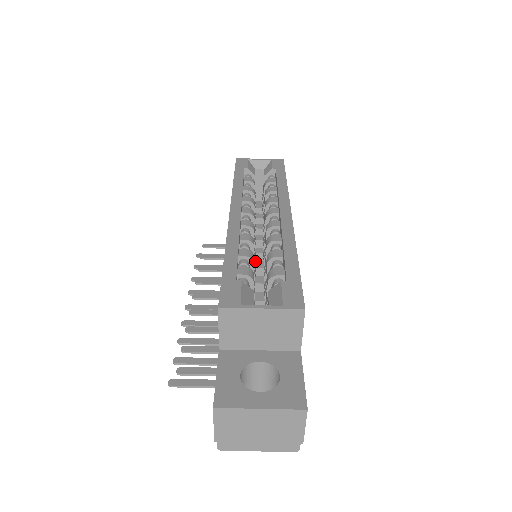
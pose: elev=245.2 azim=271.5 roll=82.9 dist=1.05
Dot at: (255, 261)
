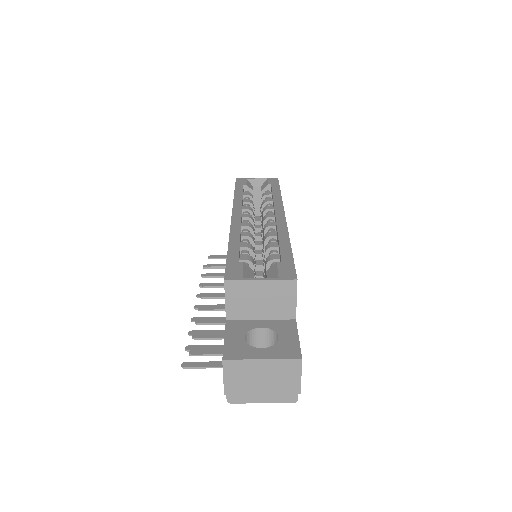
Dot at: (255, 257)
